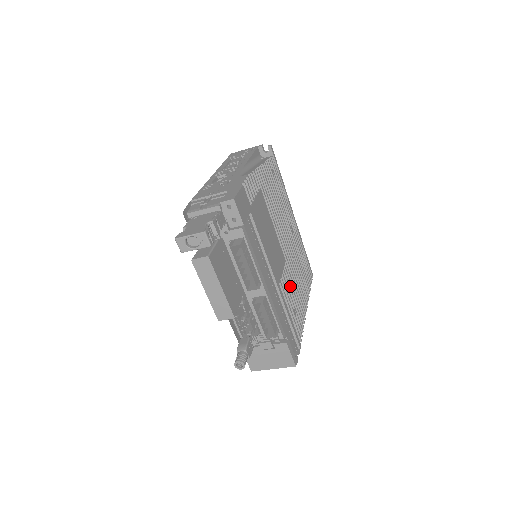
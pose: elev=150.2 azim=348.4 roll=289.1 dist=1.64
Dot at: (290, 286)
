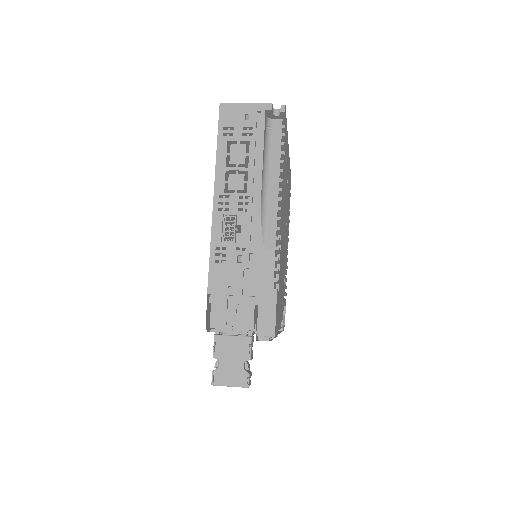
Dot at: occluded
